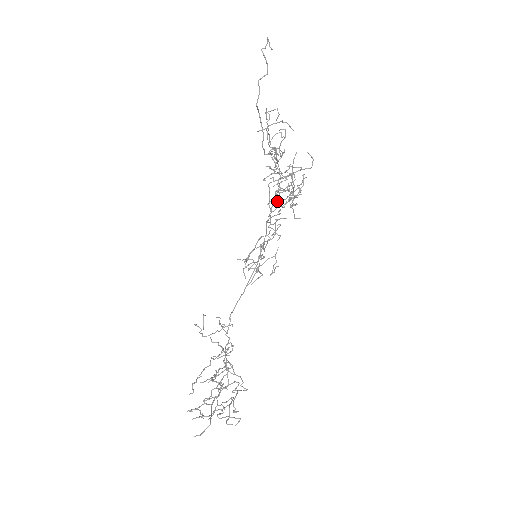
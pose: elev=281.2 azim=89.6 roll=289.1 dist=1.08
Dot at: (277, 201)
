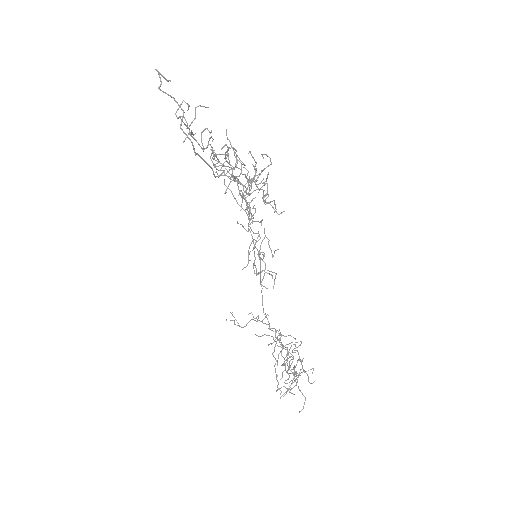
Dot at: occluded
